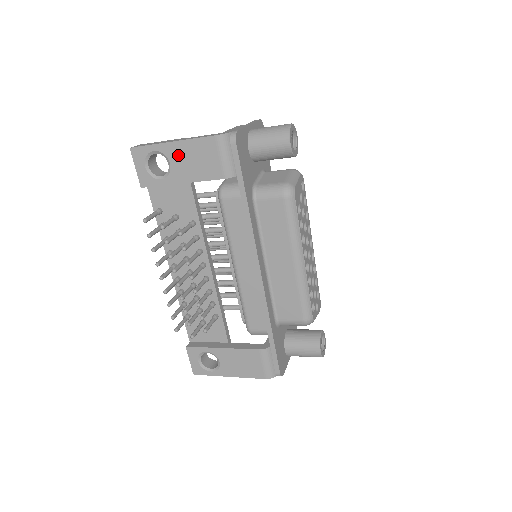
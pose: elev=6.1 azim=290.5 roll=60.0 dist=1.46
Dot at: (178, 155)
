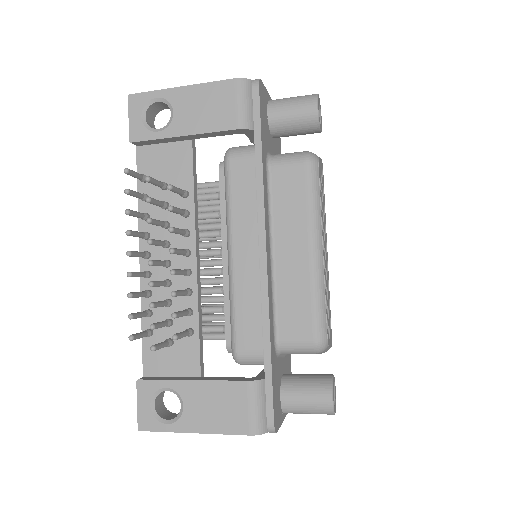
Dot at: (185, 102)
